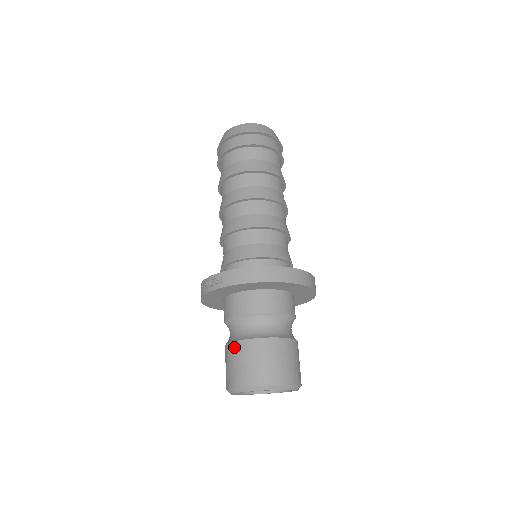
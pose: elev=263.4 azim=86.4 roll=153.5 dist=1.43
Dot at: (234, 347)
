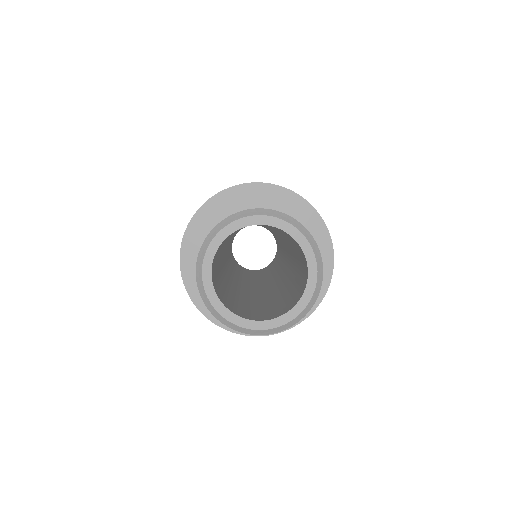
Dot at: occluded
